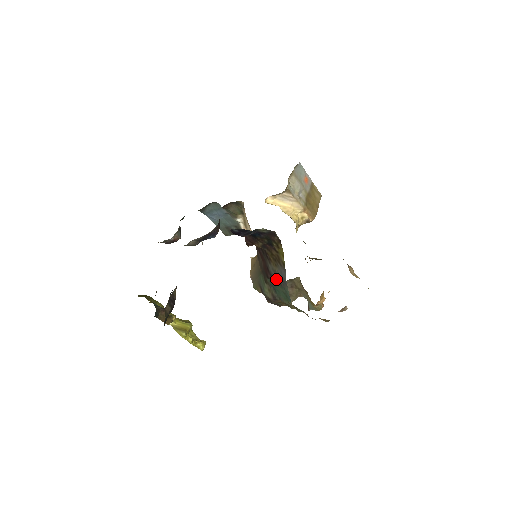
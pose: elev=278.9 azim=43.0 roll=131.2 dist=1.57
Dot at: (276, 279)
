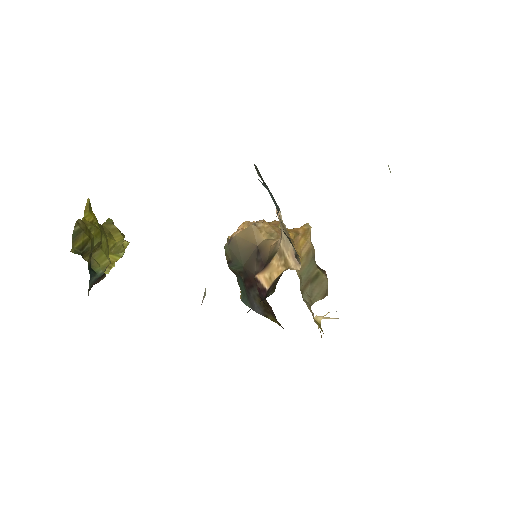
Dot at: (249, 294)
